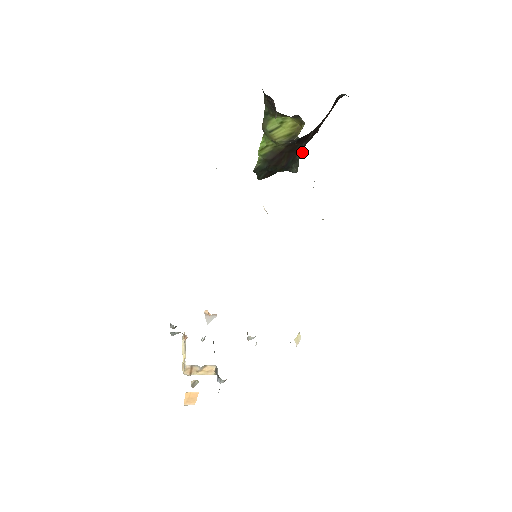
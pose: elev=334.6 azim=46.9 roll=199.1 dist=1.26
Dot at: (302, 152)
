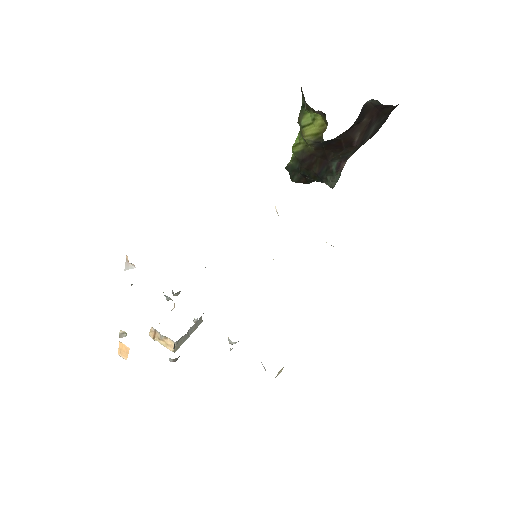
Dot at: (343, 166)
